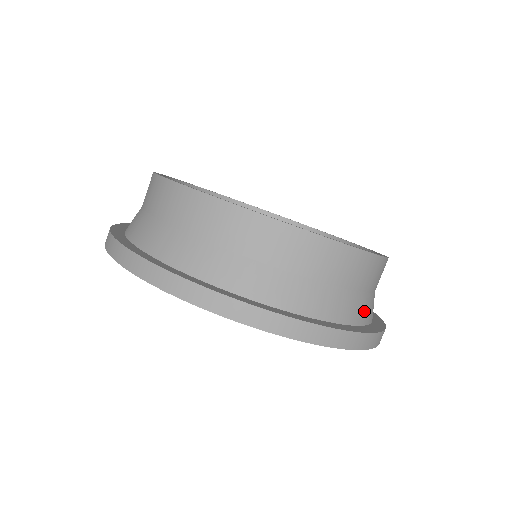
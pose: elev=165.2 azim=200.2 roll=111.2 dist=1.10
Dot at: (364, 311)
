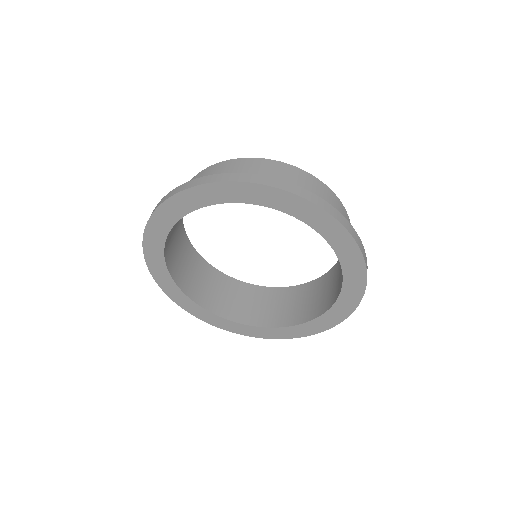
Dot at: occluded
